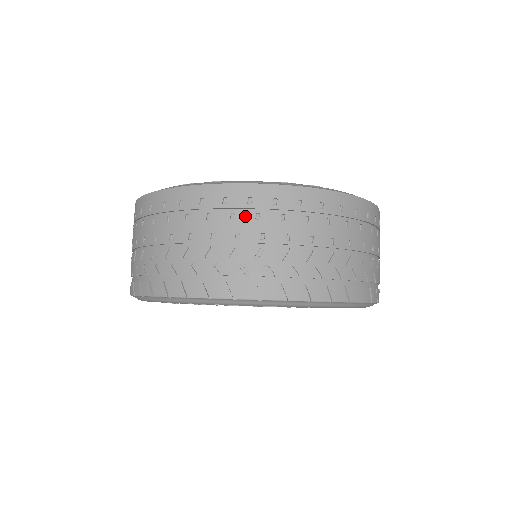
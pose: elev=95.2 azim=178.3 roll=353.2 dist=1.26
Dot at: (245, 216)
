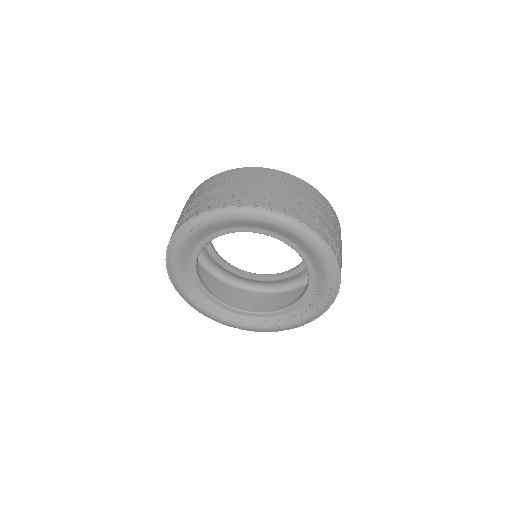
Dot at: (192, 198)
